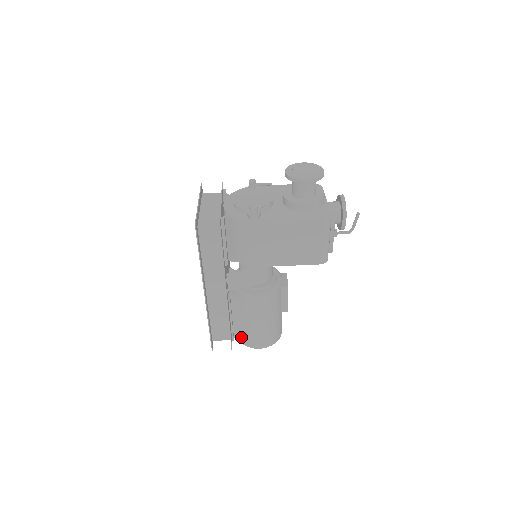
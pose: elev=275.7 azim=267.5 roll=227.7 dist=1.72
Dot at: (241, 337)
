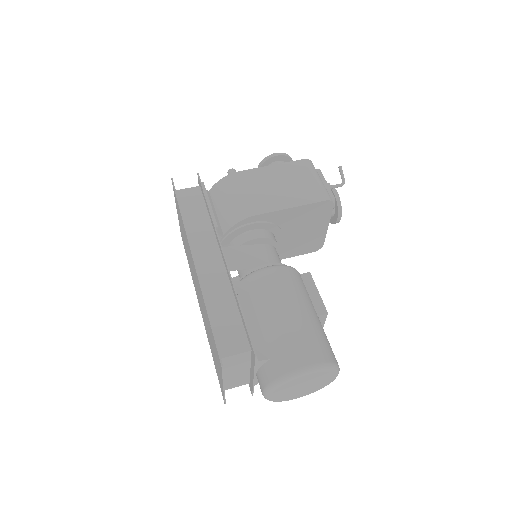
Dot at: (270, 365)
